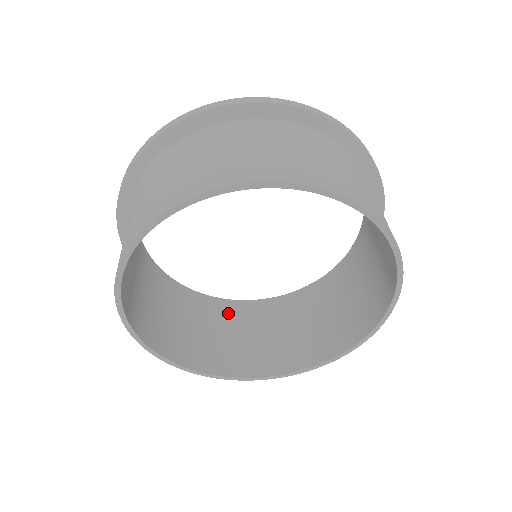
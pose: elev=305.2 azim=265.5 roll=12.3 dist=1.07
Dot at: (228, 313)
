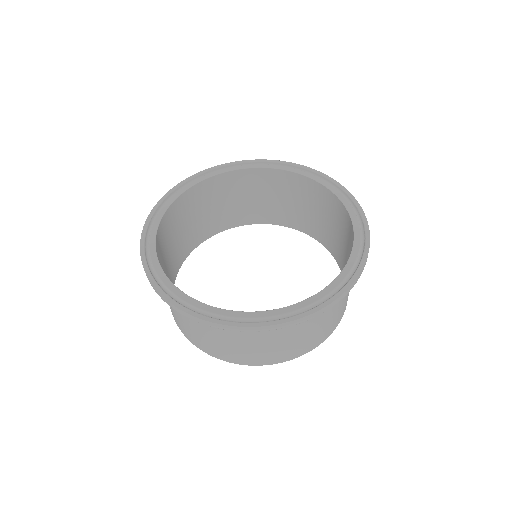
Dot at: (229, 185)
